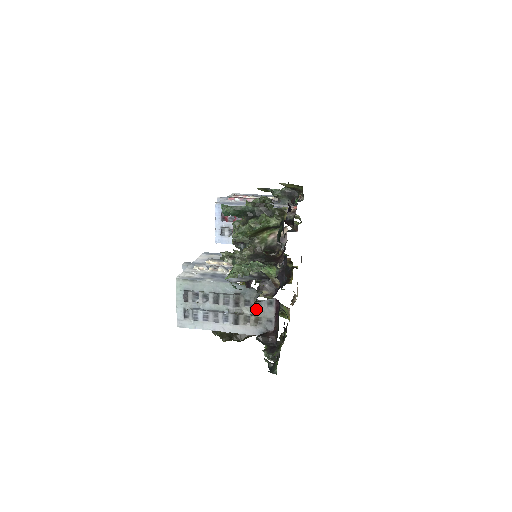
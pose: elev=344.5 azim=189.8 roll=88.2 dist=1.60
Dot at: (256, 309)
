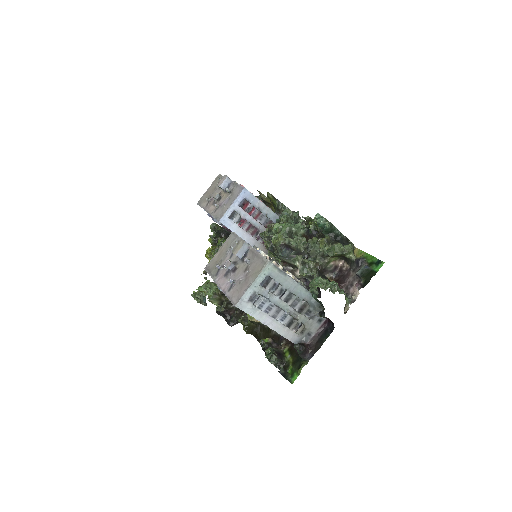
Dot at: (308, 320)
